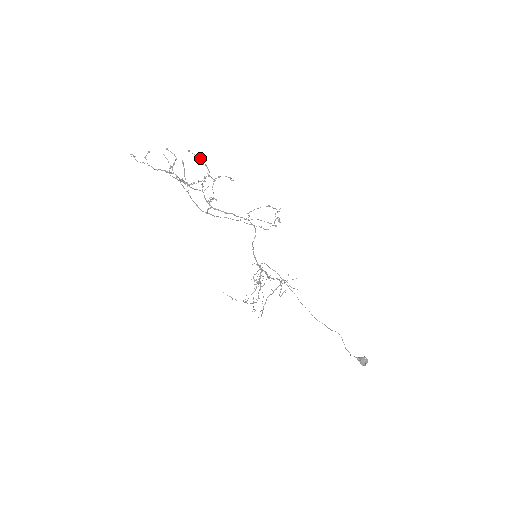
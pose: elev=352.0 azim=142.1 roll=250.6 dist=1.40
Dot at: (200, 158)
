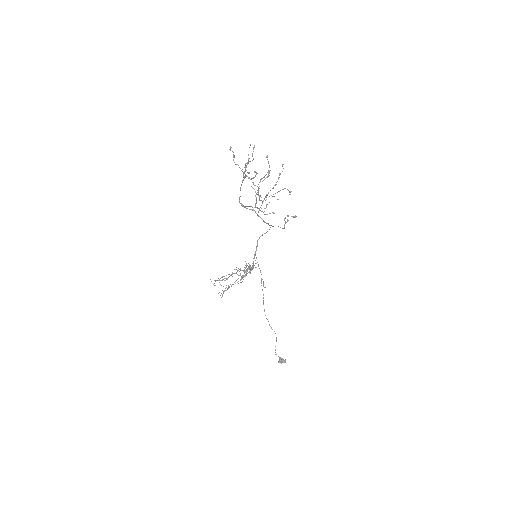
Dot at: occluded
